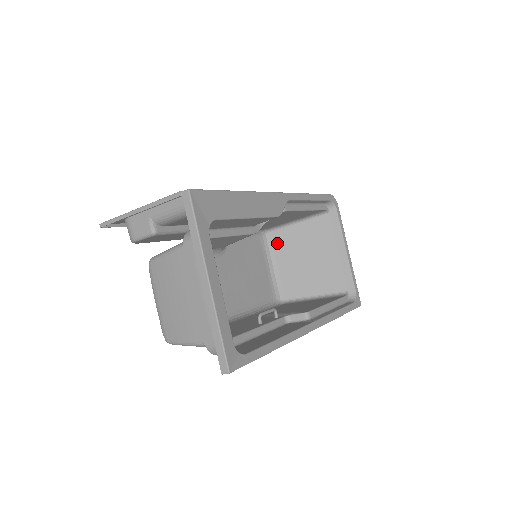
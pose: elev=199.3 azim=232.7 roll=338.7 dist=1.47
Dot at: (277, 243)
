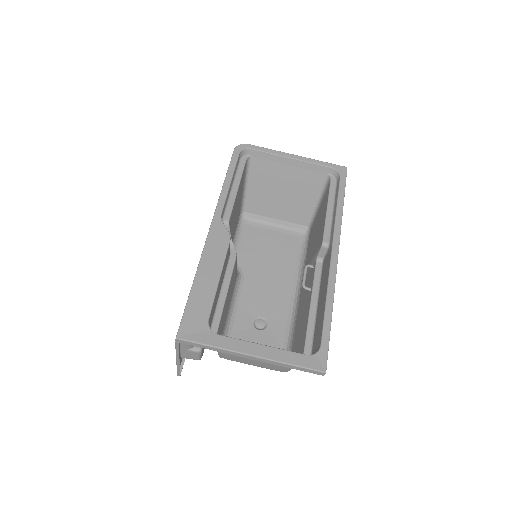
Dot at: (256, 210)
